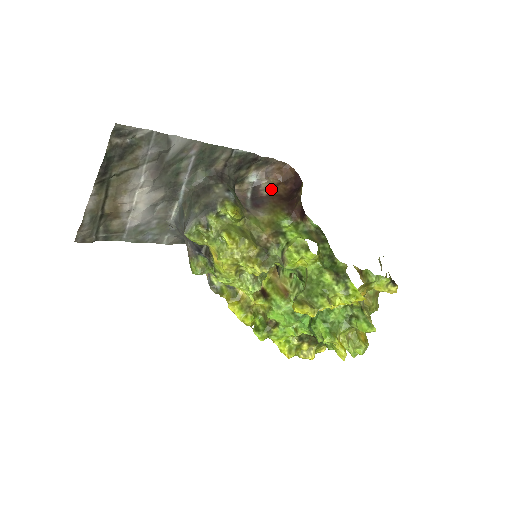
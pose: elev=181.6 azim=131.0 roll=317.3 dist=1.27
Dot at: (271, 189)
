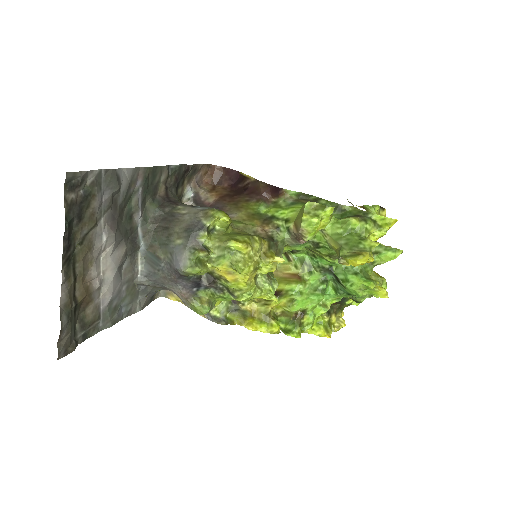
Dot at: (213, 195)
